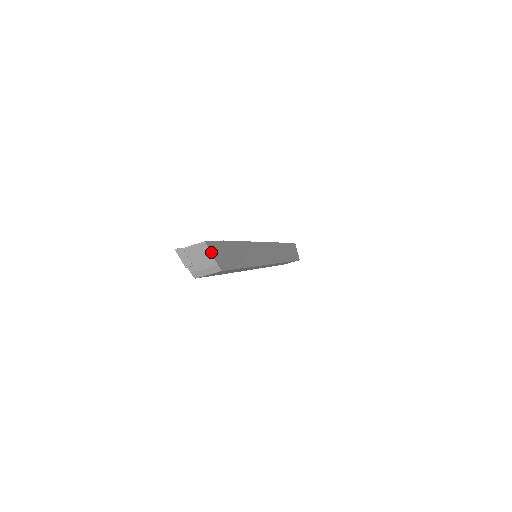
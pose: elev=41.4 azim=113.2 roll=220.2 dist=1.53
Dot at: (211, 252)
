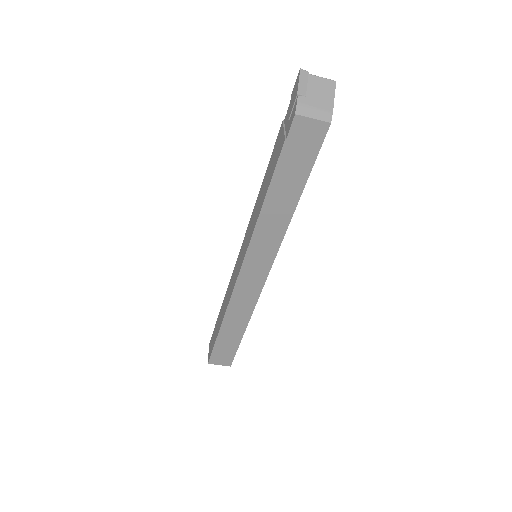
Dot at: (334, 95)
